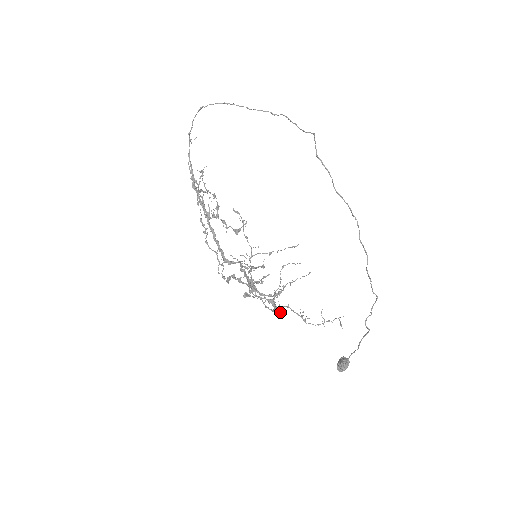
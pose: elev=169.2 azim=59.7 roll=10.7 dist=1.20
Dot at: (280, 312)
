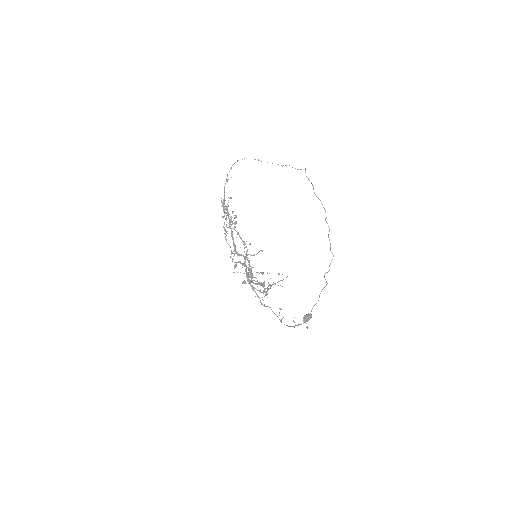
Dot at: occluded
